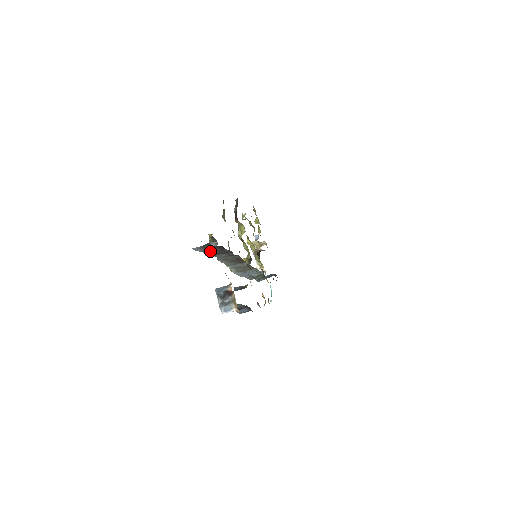
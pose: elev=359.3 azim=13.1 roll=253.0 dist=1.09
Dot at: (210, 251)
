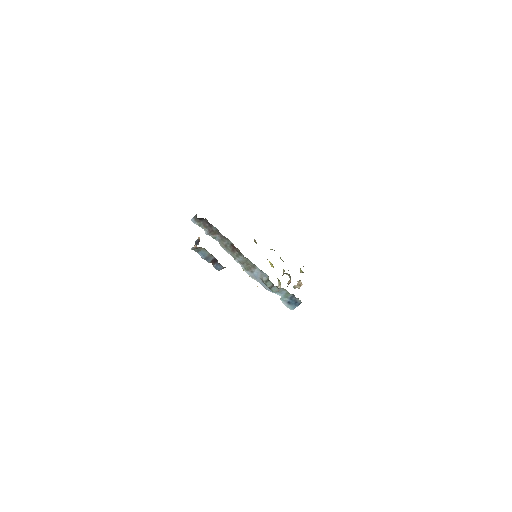
Dot at: occluded
